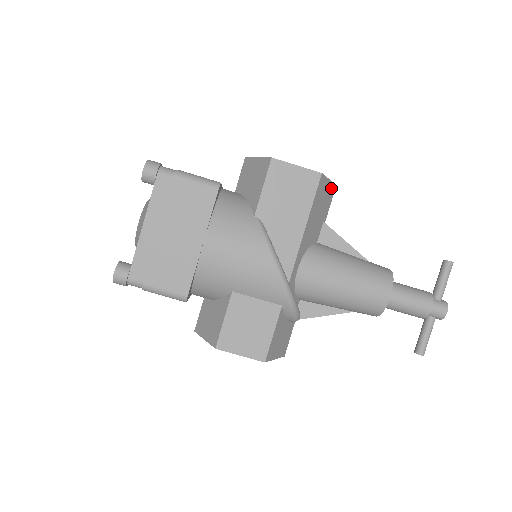
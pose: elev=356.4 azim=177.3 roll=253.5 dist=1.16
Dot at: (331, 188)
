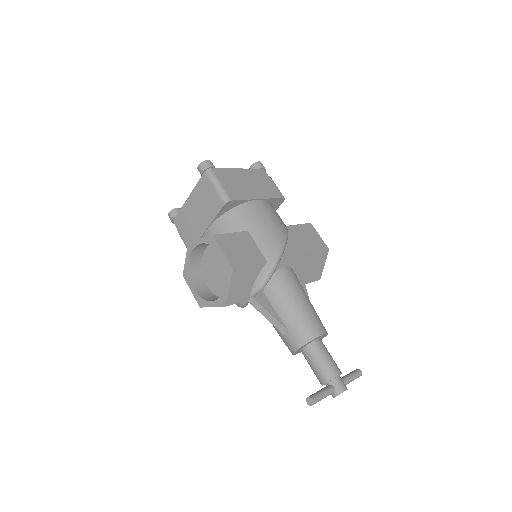
Dot at: (320, 273)
